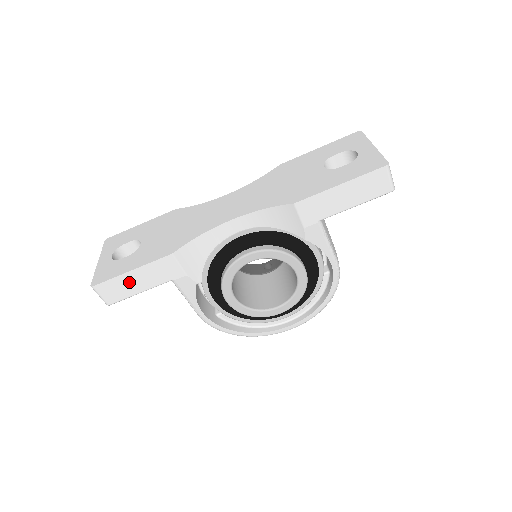
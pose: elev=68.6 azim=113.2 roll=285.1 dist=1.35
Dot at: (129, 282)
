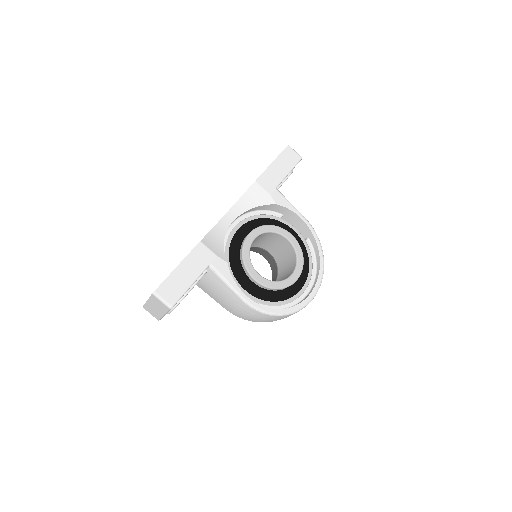
Dot at: (180, 277)
